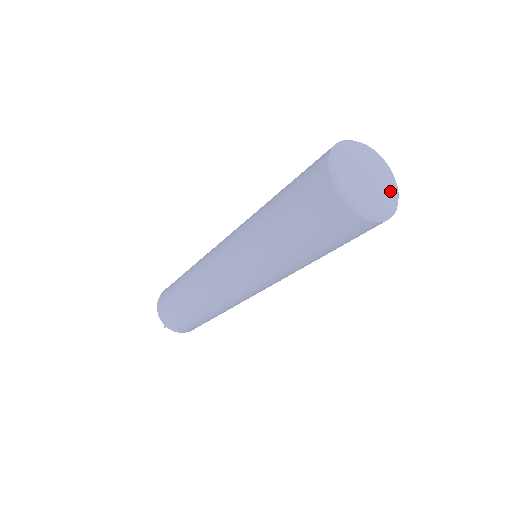
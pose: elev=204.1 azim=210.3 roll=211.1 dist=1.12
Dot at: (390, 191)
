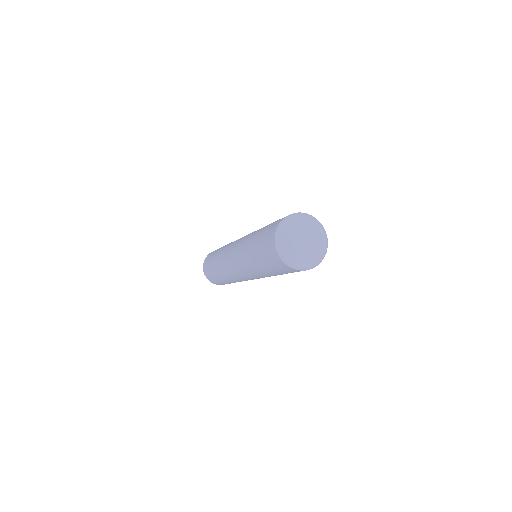
Dot at: (318, 250)
